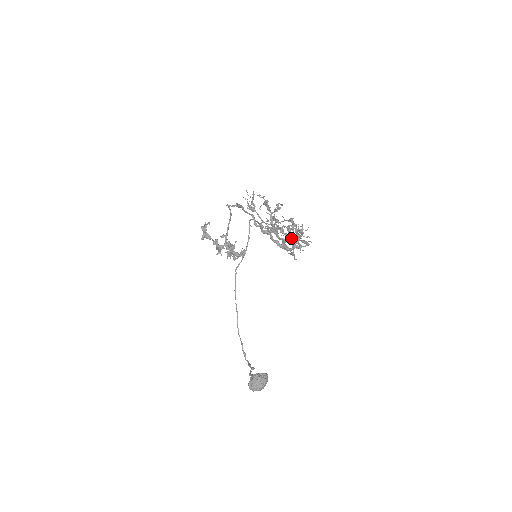
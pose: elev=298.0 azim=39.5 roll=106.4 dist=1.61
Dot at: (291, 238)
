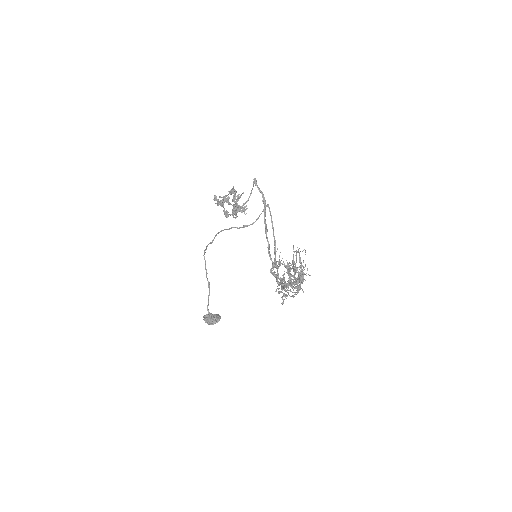
Dot at: occluded
